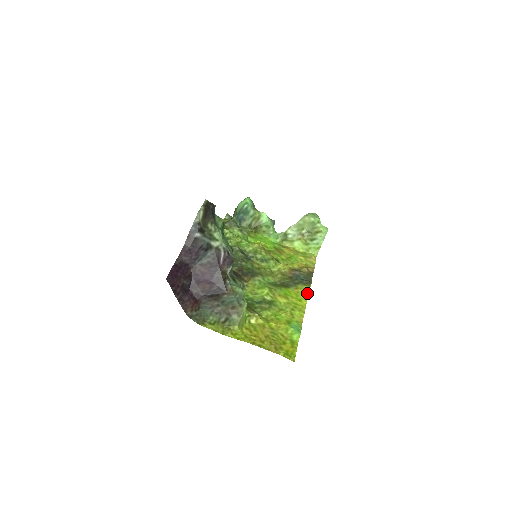
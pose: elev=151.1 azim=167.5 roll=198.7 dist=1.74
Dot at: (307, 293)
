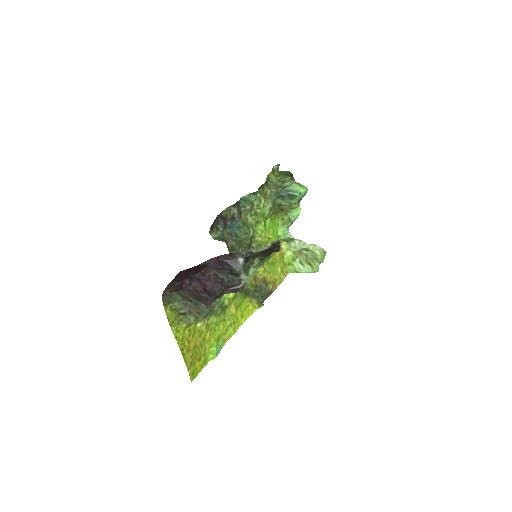
Dot at: (252, 312)
